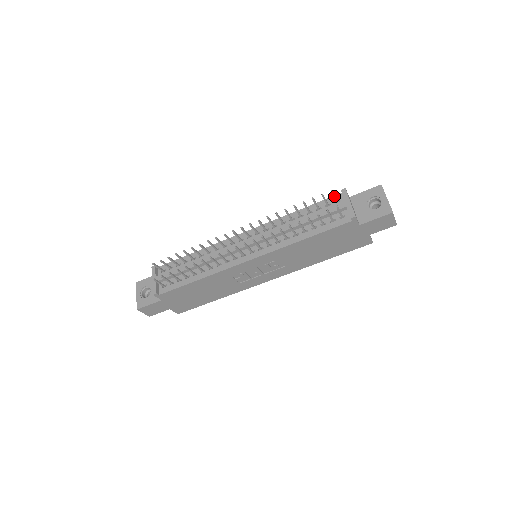
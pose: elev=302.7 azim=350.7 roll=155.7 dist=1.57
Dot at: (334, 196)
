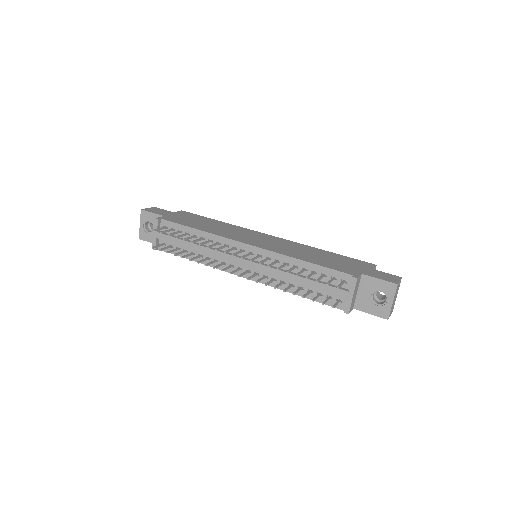
Dot at: (340, 285)
